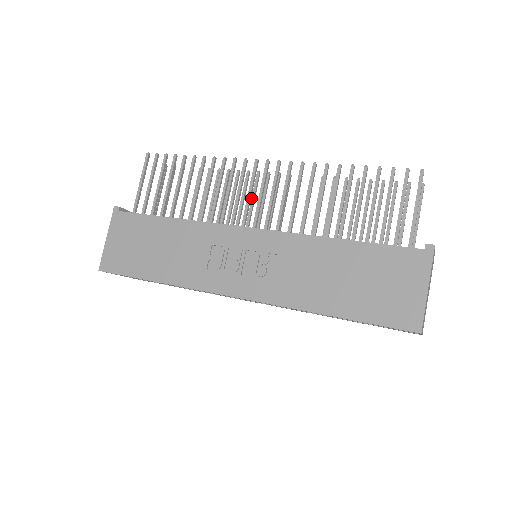
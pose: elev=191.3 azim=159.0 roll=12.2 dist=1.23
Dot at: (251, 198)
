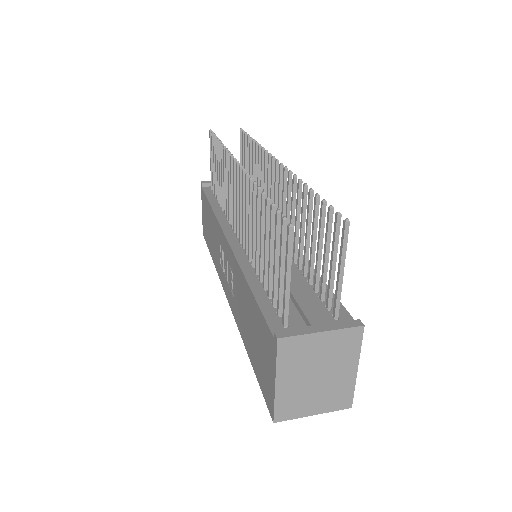
Dot at: (267, 184)
